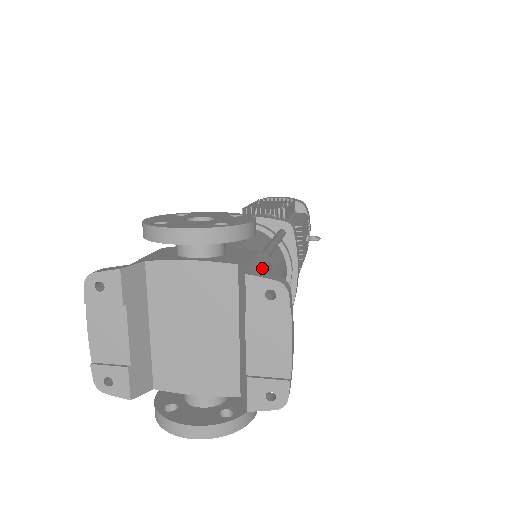
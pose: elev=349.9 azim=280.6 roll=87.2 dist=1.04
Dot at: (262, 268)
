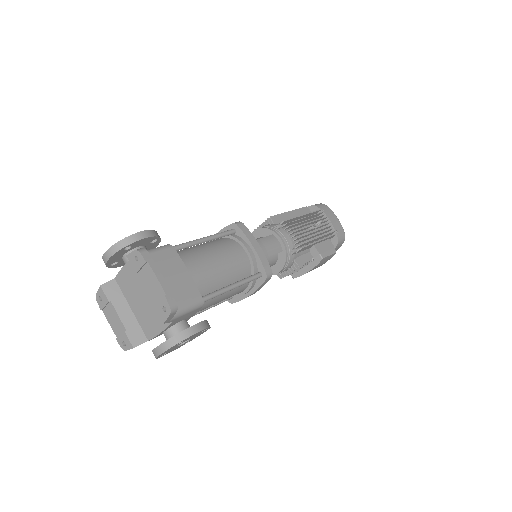
Dot at: (152, 251)
